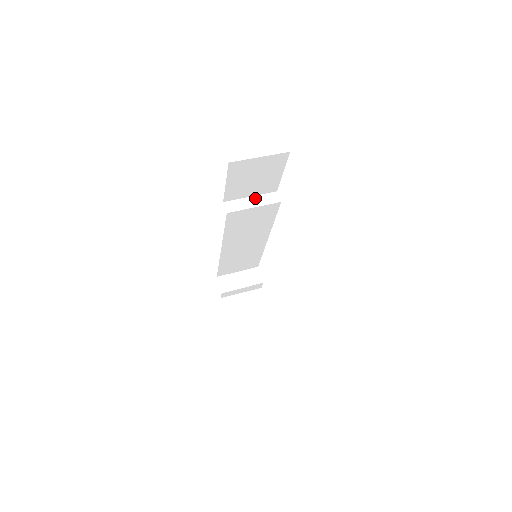
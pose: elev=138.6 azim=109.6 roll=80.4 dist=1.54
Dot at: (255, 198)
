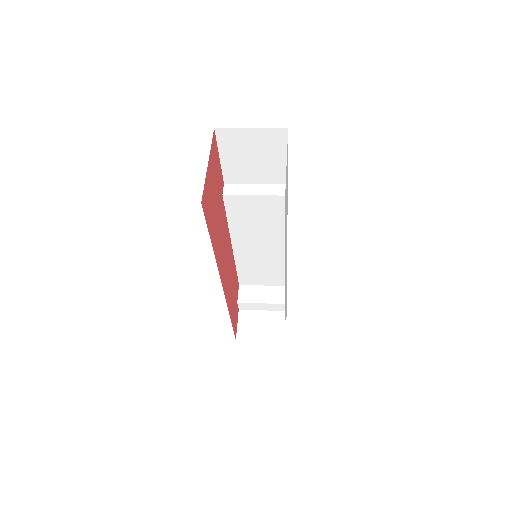
Dot at: (260, 186)
